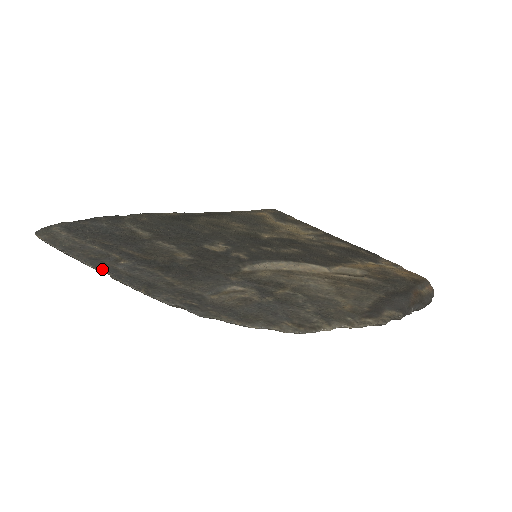
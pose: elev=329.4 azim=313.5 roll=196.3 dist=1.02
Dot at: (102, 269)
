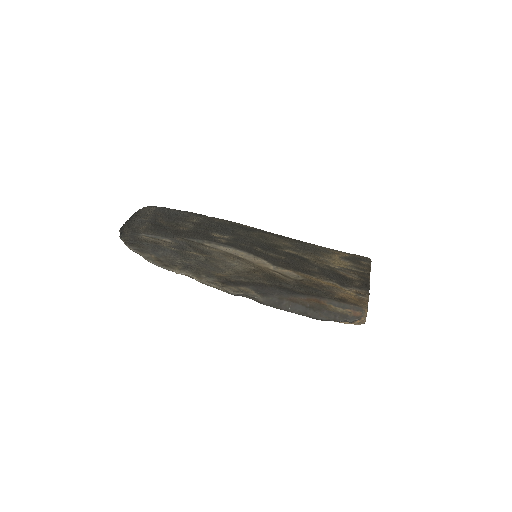
Dot at: (130, 218)
